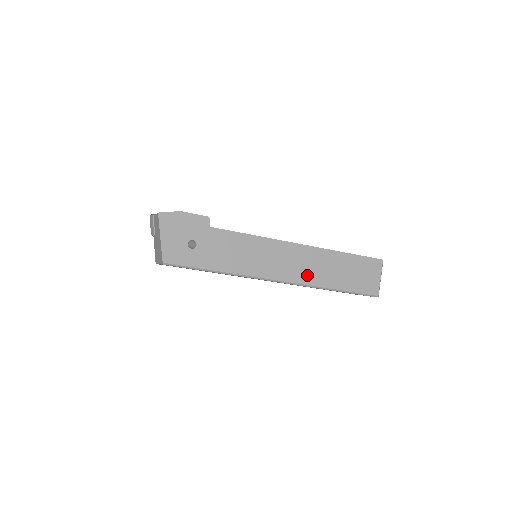
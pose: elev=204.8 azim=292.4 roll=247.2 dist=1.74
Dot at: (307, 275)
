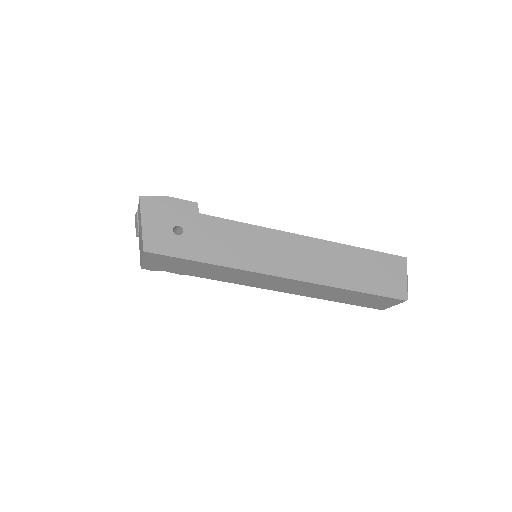
Dot at: (317, 270)
